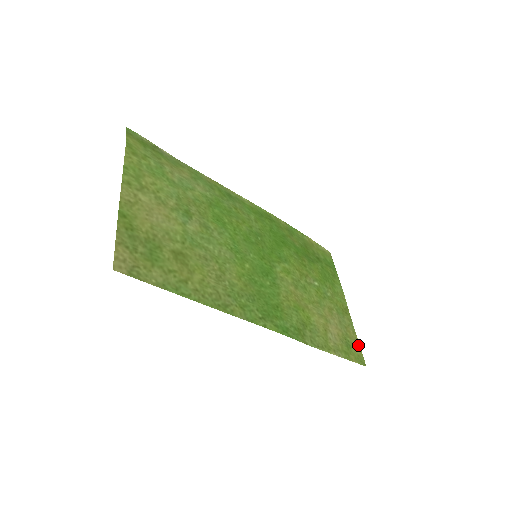
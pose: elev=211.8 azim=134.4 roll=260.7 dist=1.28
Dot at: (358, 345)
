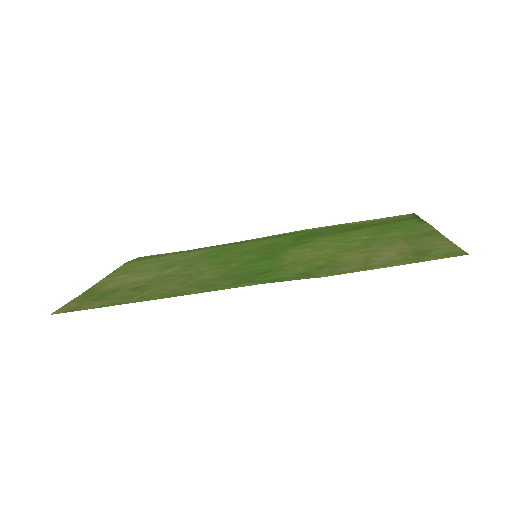
Dot at: (451, 246)
